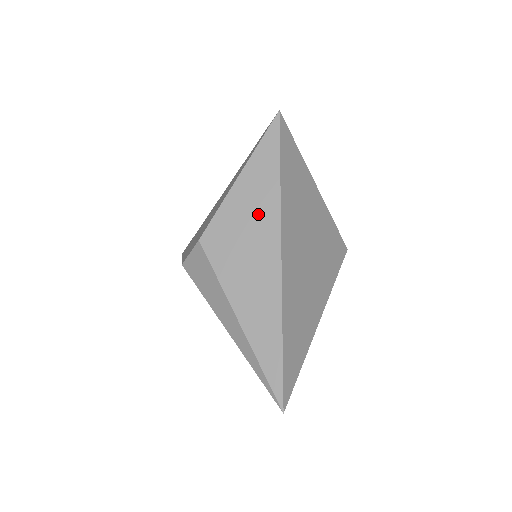
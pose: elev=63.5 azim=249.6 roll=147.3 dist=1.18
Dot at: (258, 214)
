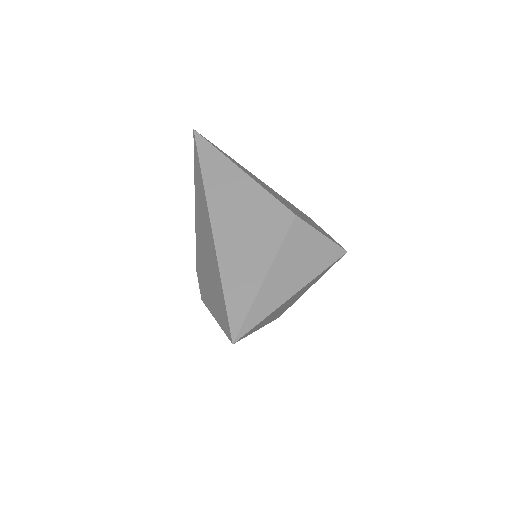
Dot at: occluded
